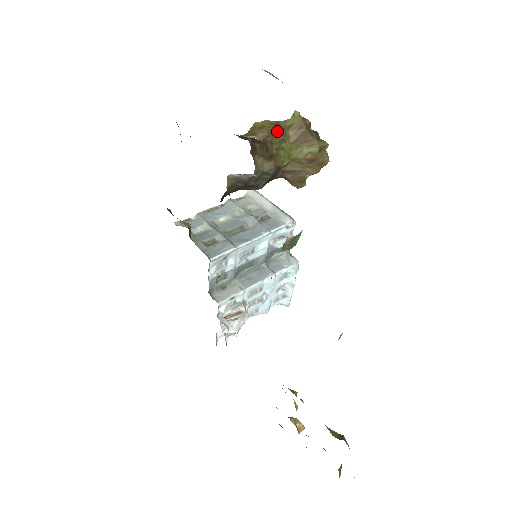
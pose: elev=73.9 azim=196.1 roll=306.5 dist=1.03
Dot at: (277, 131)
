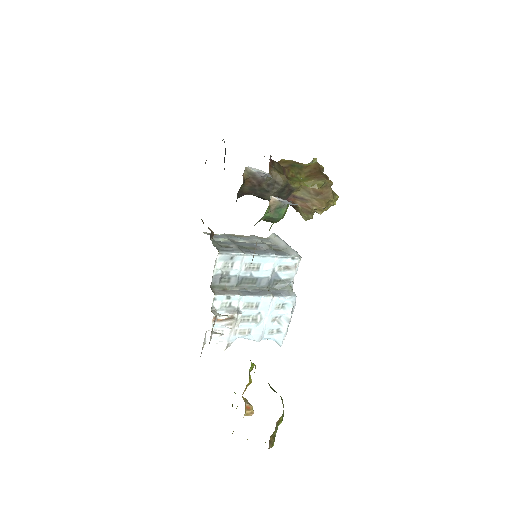
Dot at: (296, 166)
